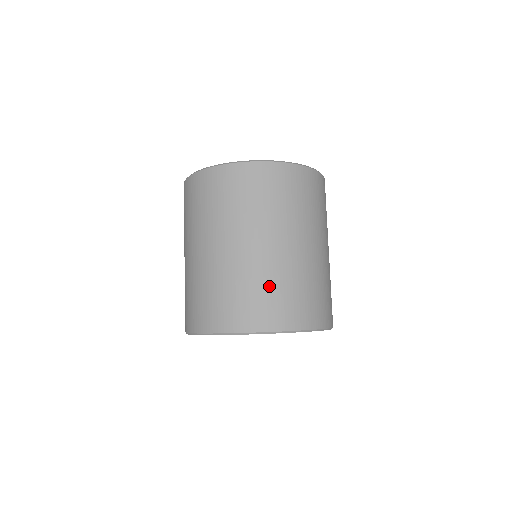
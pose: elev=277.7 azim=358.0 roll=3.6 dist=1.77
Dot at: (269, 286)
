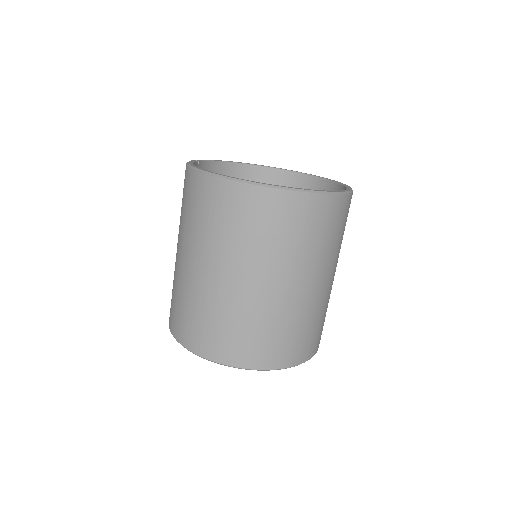
Dot at: (233, 323)
